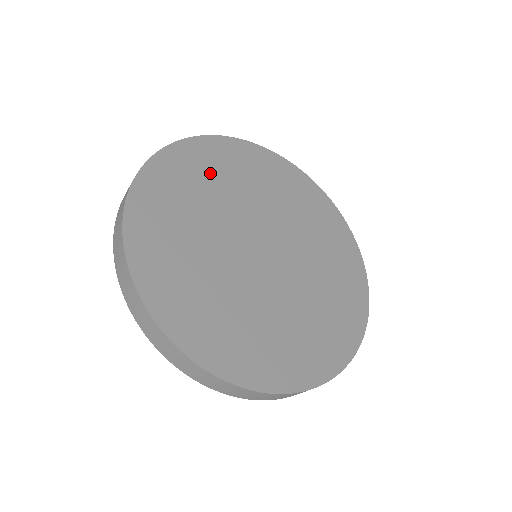
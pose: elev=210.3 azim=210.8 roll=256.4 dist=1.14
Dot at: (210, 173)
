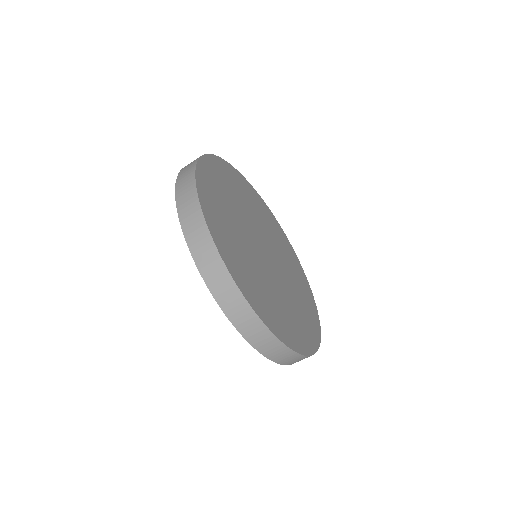
Dot at: (240, 190)
